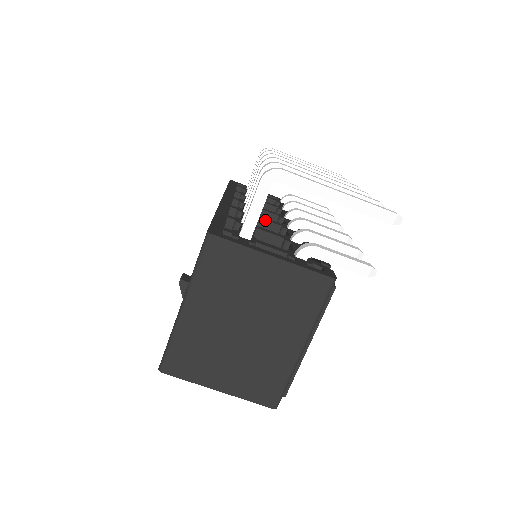
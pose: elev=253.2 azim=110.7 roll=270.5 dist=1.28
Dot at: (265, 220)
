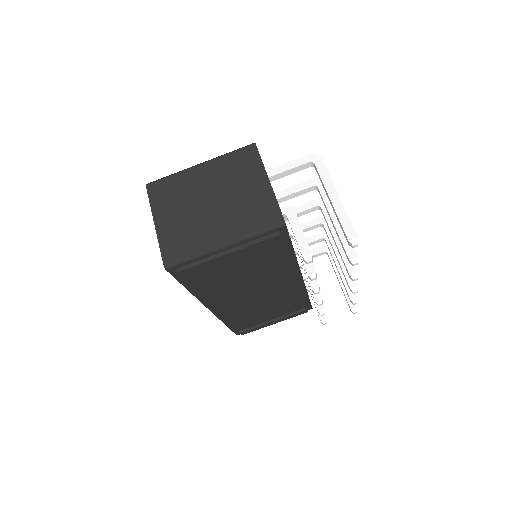
Dot at: occluded
